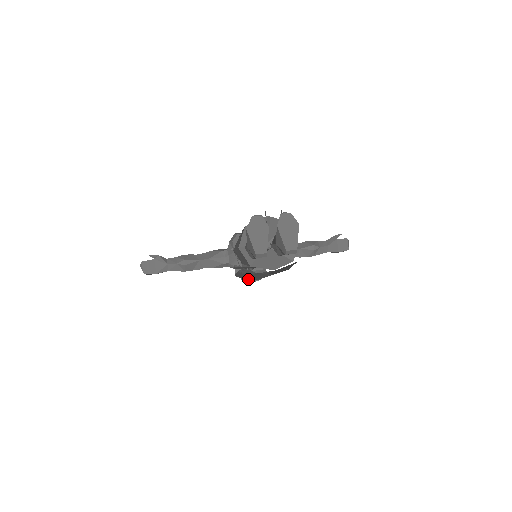
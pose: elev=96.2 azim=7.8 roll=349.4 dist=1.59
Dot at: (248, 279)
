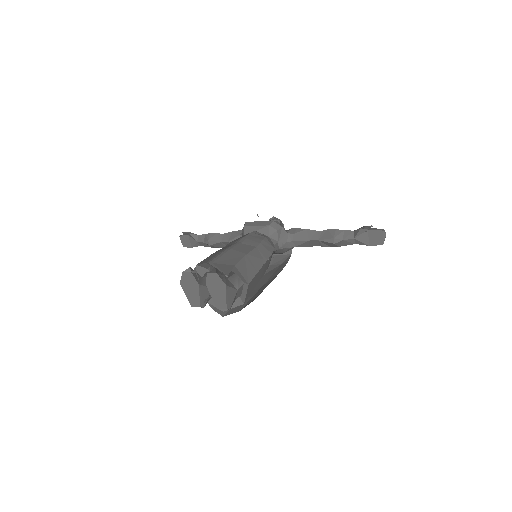
Dot at: occluded
